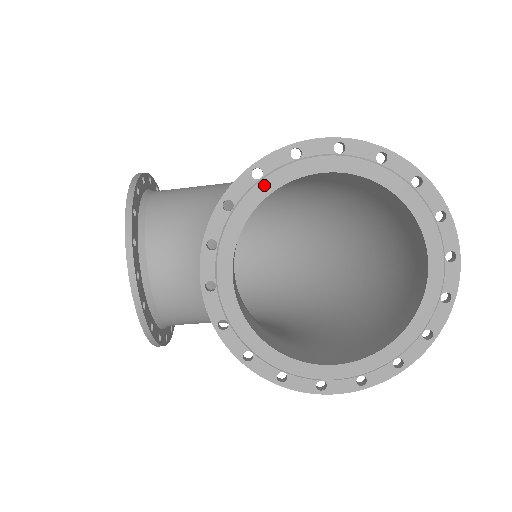
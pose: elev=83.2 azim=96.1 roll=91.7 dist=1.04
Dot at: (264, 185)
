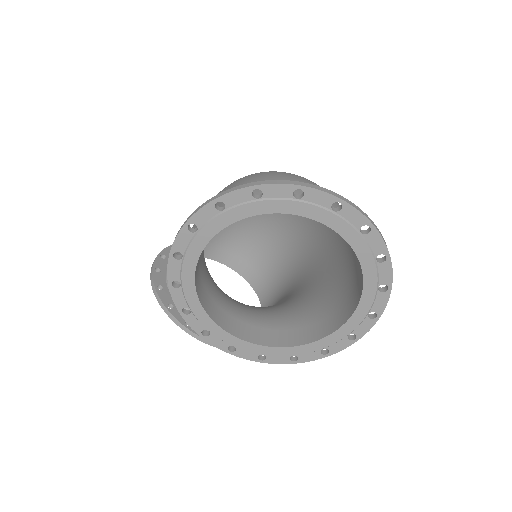
Dot at: (187, 287)
